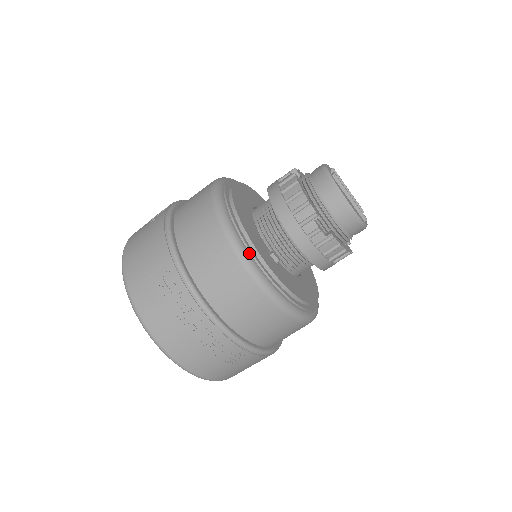
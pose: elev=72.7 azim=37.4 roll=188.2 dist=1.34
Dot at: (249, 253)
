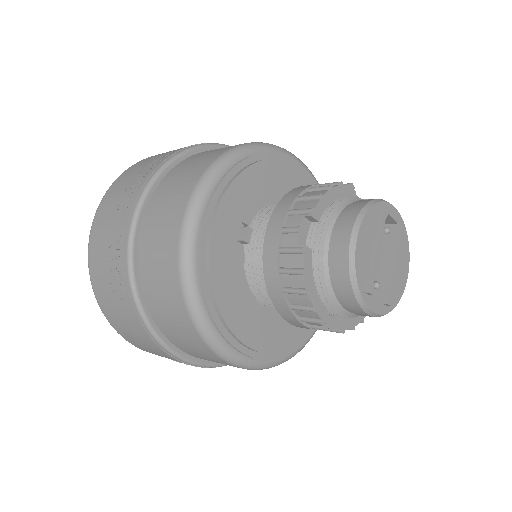
Dot at: (217, 182)
